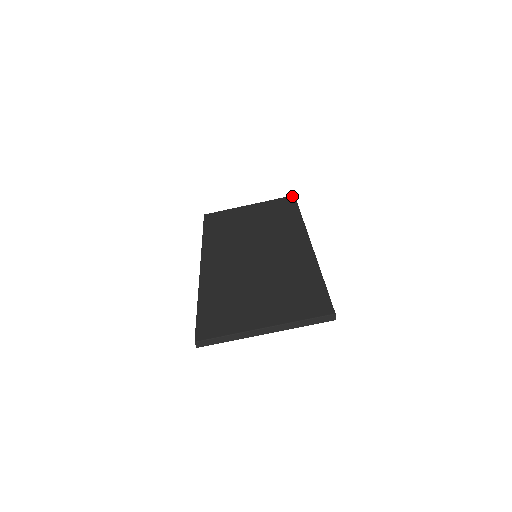
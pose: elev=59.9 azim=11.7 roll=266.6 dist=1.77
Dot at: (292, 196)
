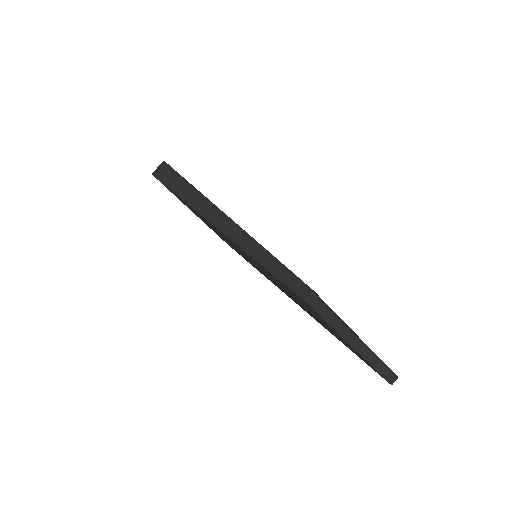
Dot at: occluded
